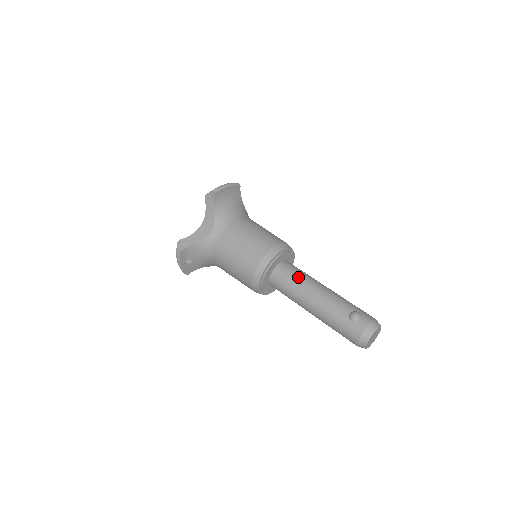
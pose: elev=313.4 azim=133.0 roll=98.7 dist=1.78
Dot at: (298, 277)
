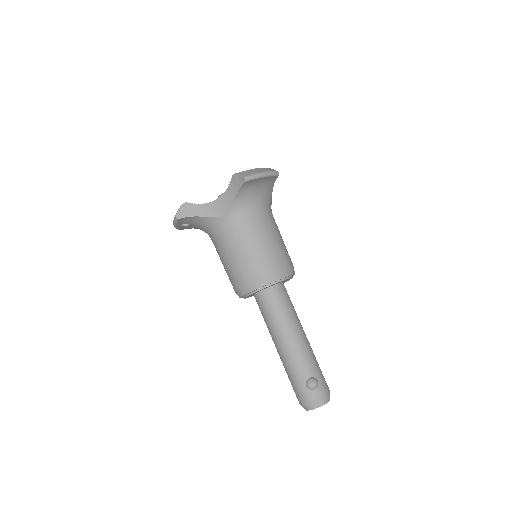
Dot at: (283, 312)
